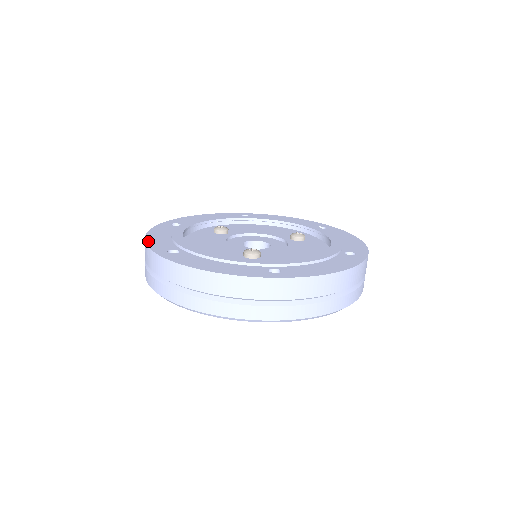
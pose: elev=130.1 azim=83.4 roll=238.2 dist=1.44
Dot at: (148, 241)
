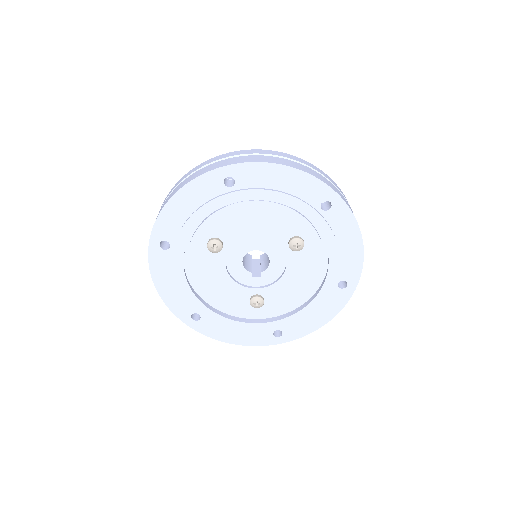
Dot at: (166, 301)
